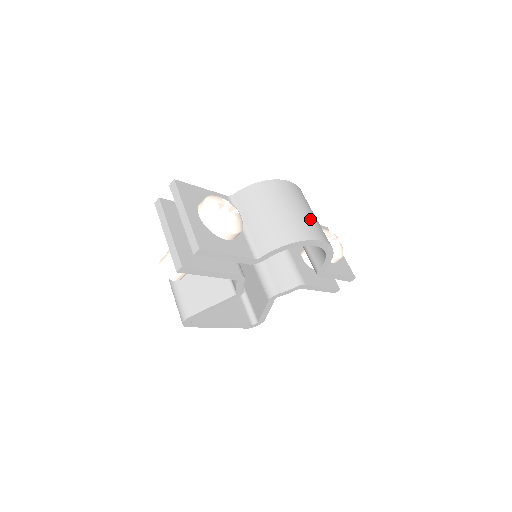
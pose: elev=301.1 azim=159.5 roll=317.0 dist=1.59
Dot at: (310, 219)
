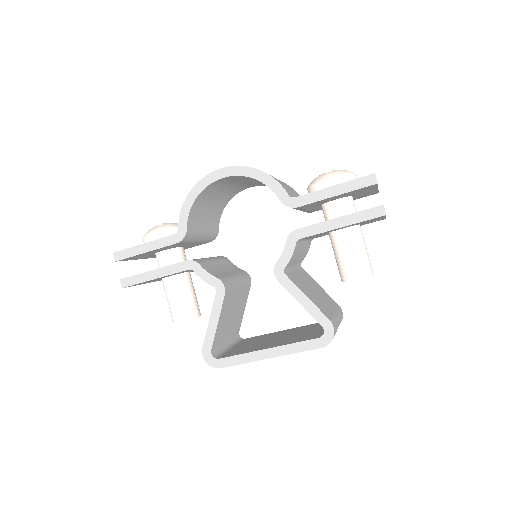
Dot at: occluded
